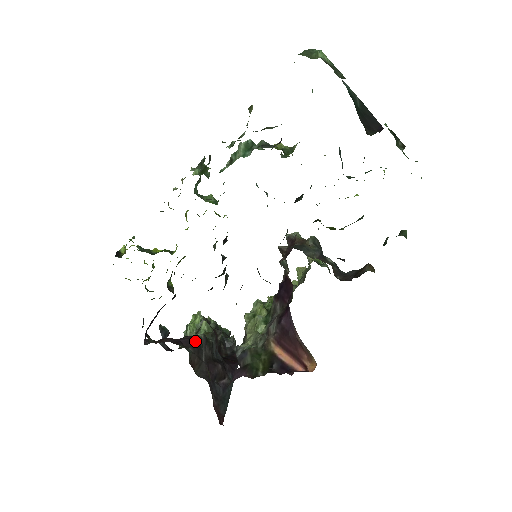
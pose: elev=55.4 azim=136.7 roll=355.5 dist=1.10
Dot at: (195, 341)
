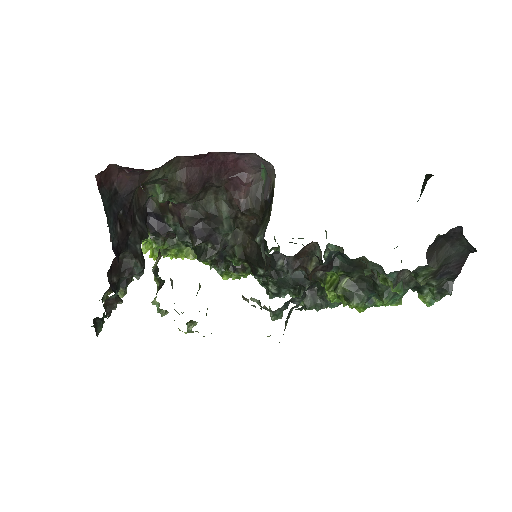
Dot at: (146, 220)
